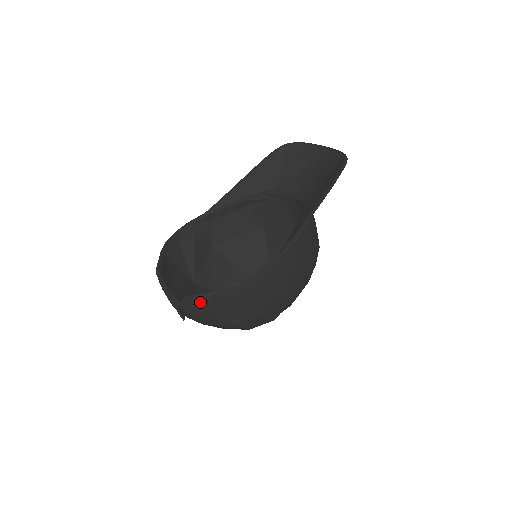
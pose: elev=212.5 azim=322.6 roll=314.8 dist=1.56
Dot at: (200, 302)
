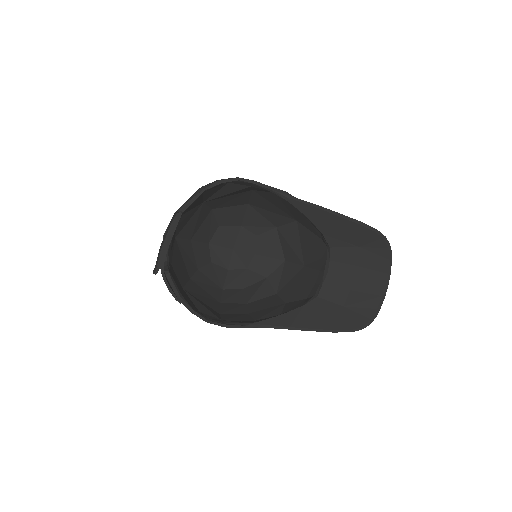
Dot at: (173, 292)
